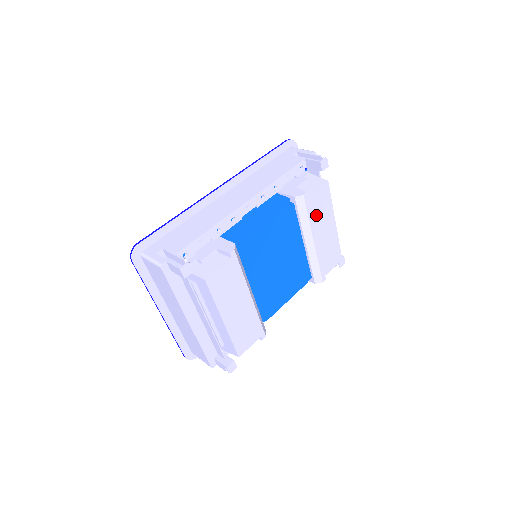
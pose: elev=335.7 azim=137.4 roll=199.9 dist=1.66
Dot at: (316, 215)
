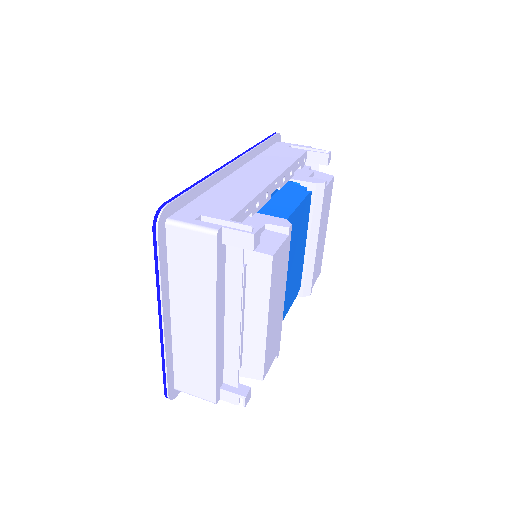
Dot at: (324, 211)
